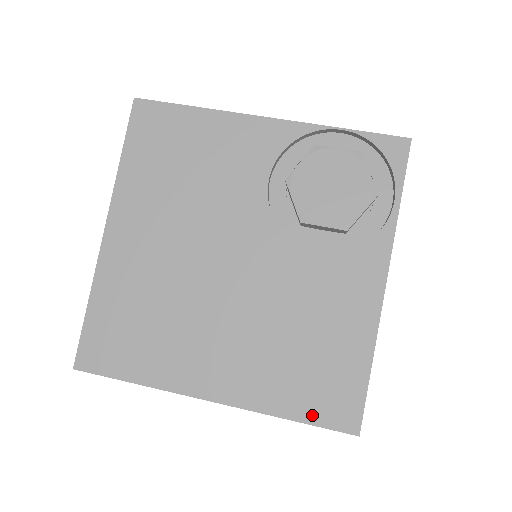
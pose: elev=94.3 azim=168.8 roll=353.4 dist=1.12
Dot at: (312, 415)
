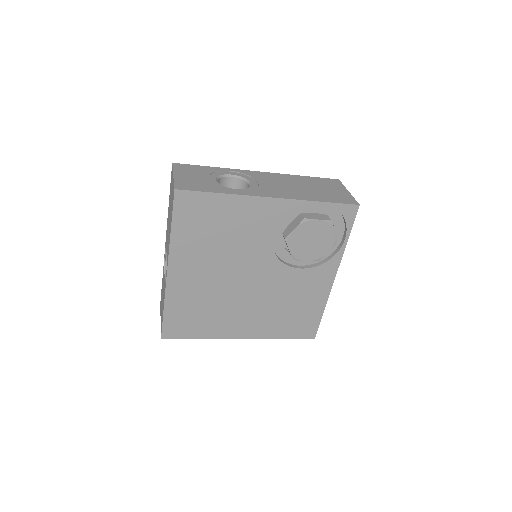
Dot at: (293, 336)
